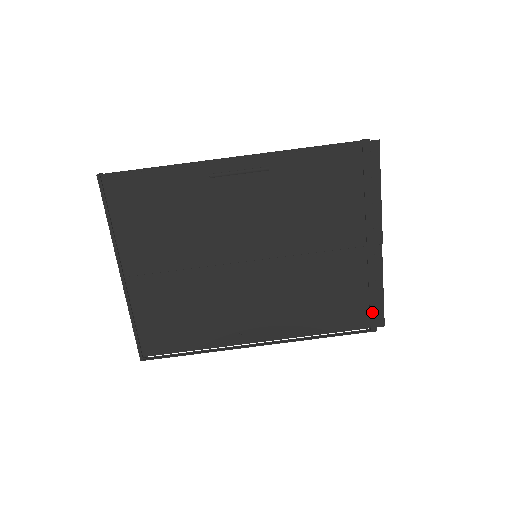
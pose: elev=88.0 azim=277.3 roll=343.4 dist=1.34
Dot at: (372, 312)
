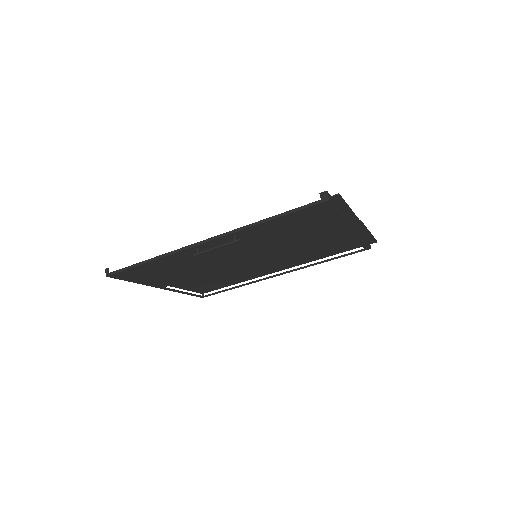
Dot at: (364, 246)
